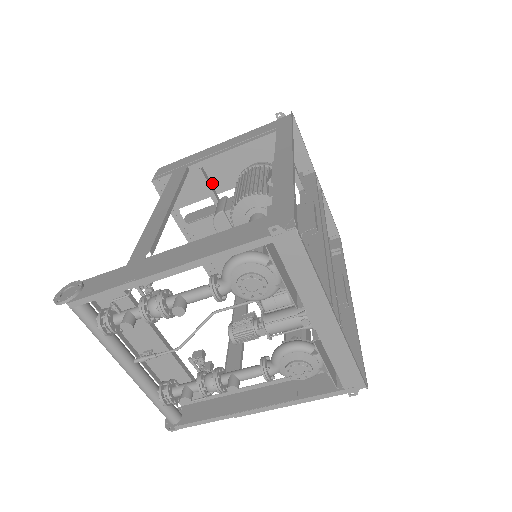
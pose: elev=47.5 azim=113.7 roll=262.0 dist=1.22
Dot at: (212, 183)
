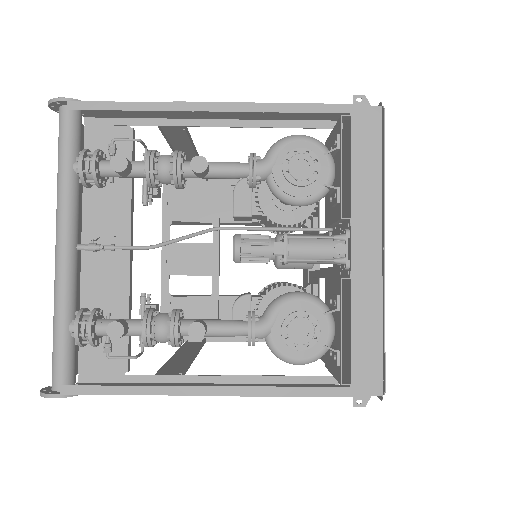
Dot at: (221, 208)
